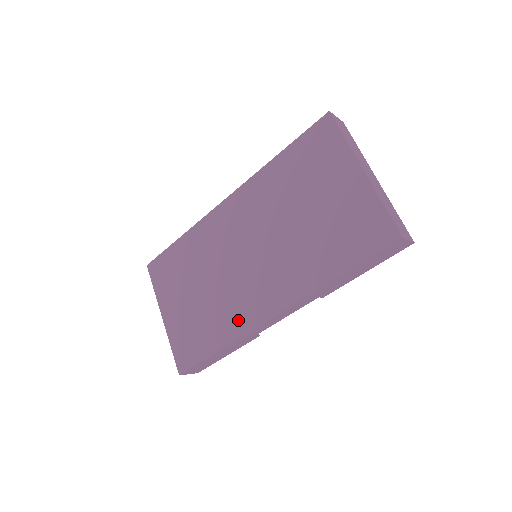
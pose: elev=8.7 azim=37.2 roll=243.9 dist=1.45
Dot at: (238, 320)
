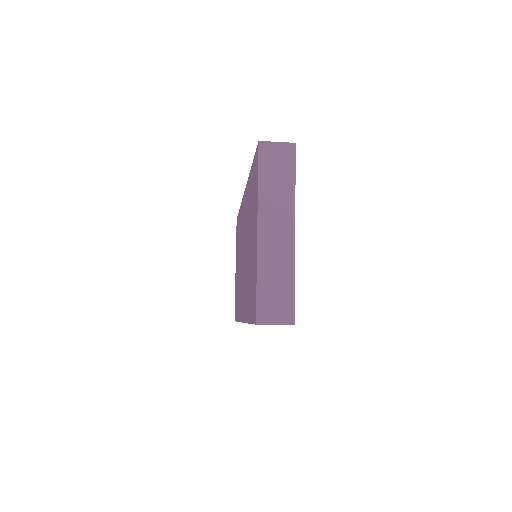
Dot at: (239, 307)
